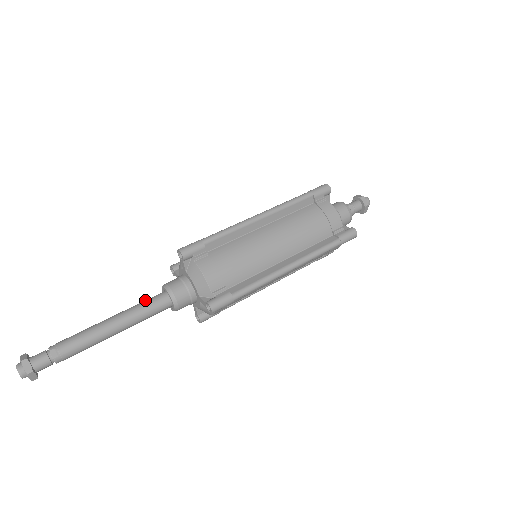
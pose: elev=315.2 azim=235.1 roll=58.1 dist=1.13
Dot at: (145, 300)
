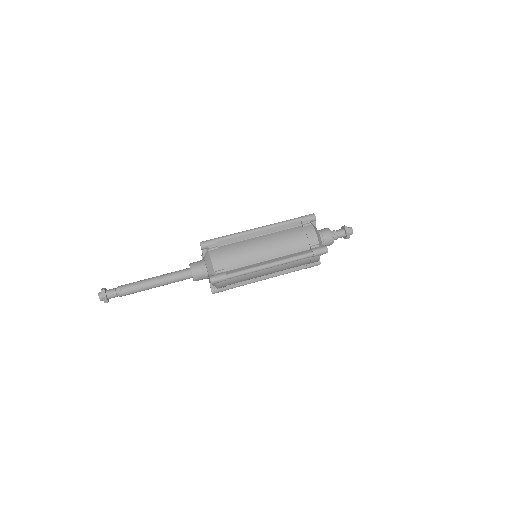
Dot at: (177, 271)
